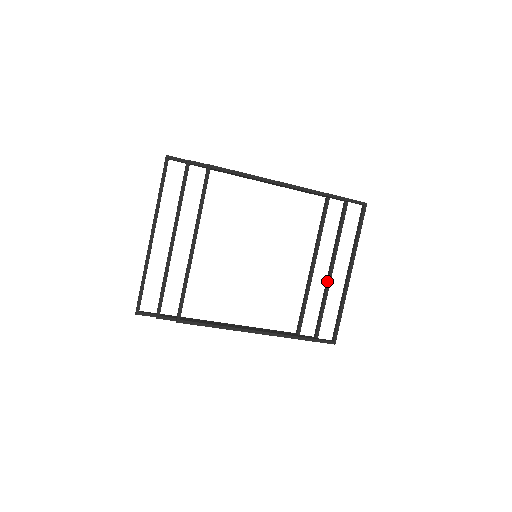
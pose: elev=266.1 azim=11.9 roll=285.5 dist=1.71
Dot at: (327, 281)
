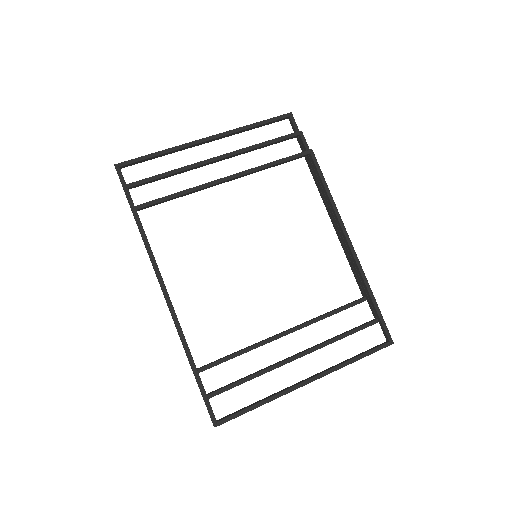
Dot at: (282, 360)
